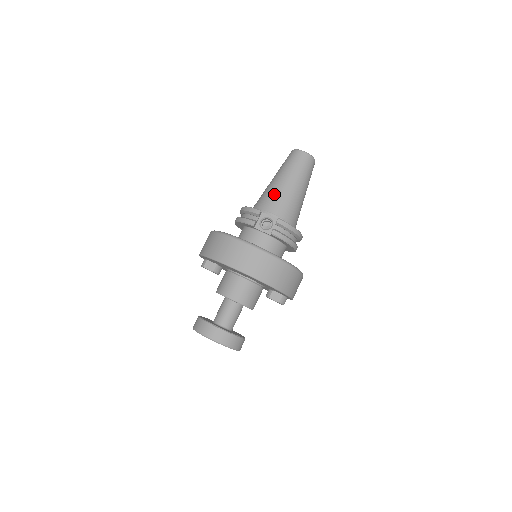
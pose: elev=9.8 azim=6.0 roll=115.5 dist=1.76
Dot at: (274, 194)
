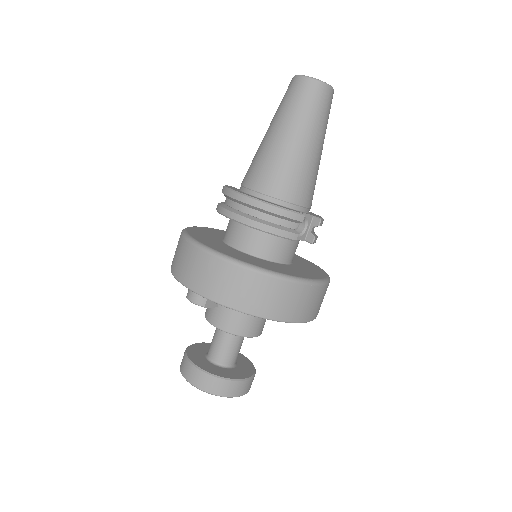
Dot at: (304, 174)
